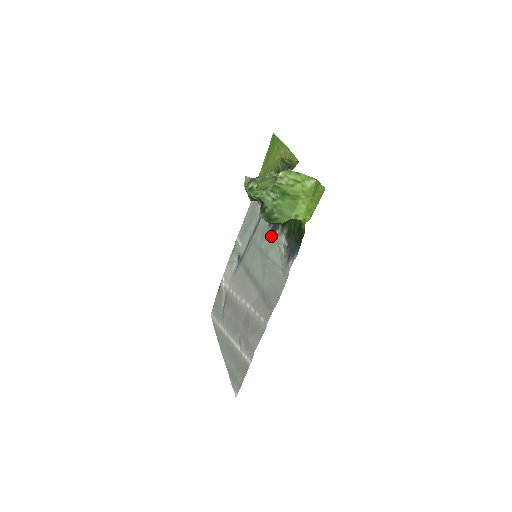
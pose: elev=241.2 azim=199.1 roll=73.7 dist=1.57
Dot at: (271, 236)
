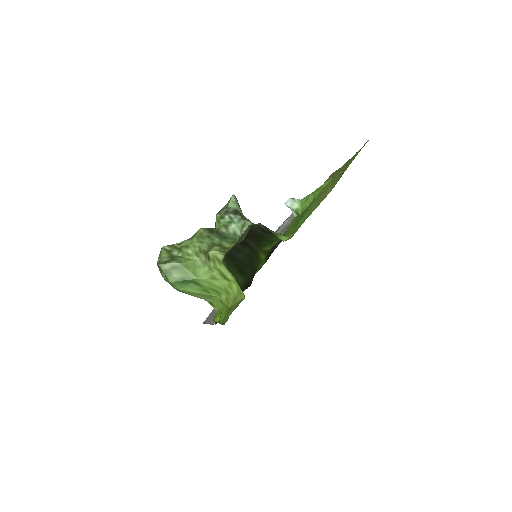
Dot at: occluded
